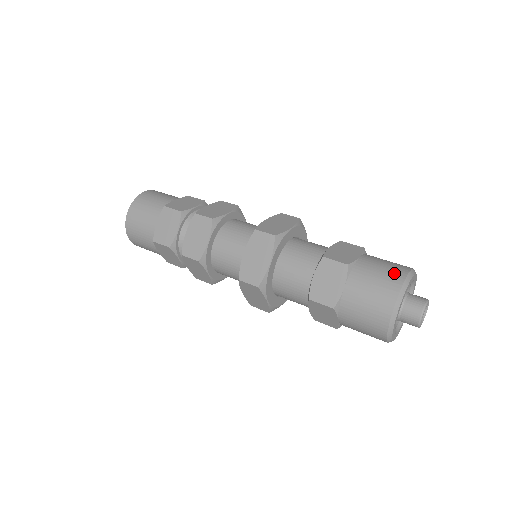
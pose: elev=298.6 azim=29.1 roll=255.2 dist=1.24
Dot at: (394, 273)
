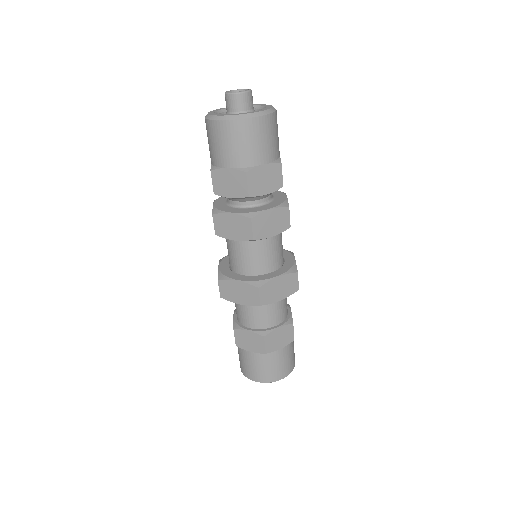
Dot at: (277, 374)
